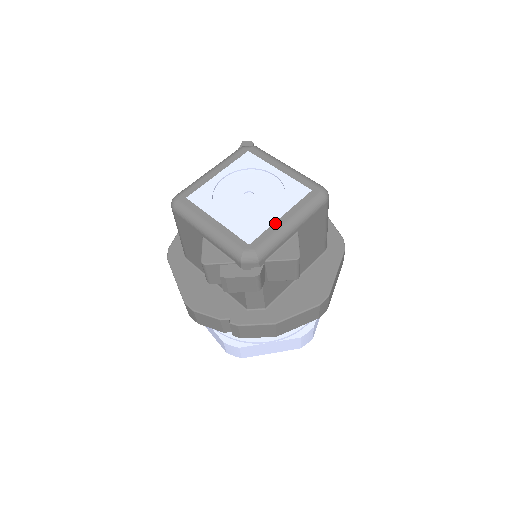
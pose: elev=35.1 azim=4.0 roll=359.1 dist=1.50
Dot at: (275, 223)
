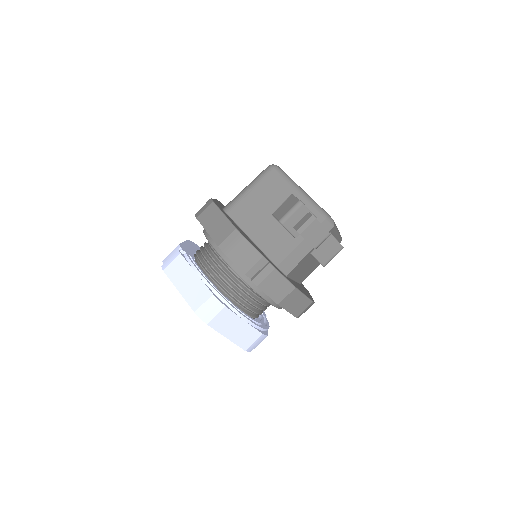
Dot at: occluded
